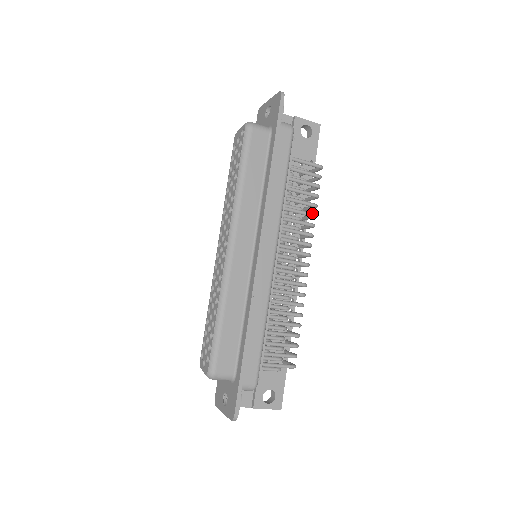
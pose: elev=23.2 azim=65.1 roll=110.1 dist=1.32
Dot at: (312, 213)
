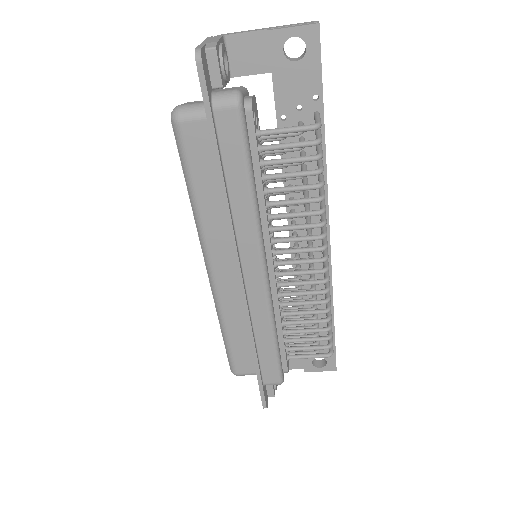
Dot at: (314, 199)
